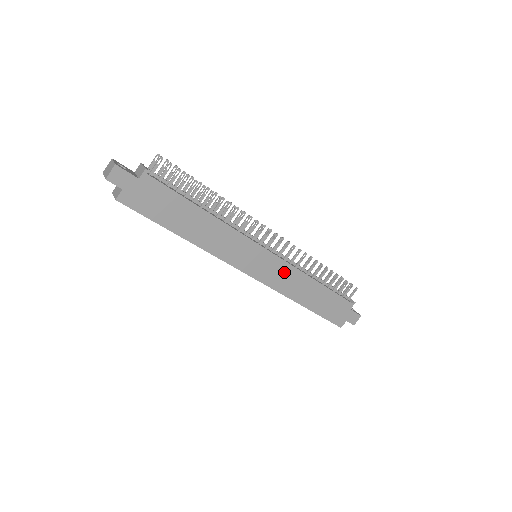
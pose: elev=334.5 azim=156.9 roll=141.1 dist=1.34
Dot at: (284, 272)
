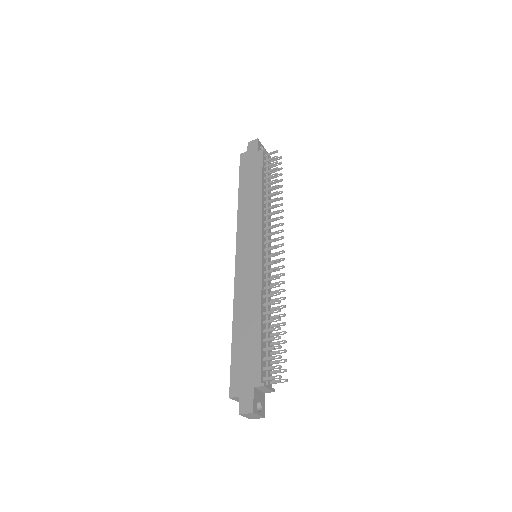
Dot at: (253, 278)
